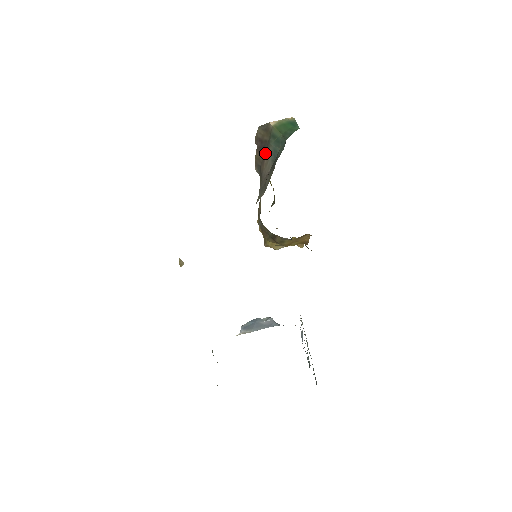
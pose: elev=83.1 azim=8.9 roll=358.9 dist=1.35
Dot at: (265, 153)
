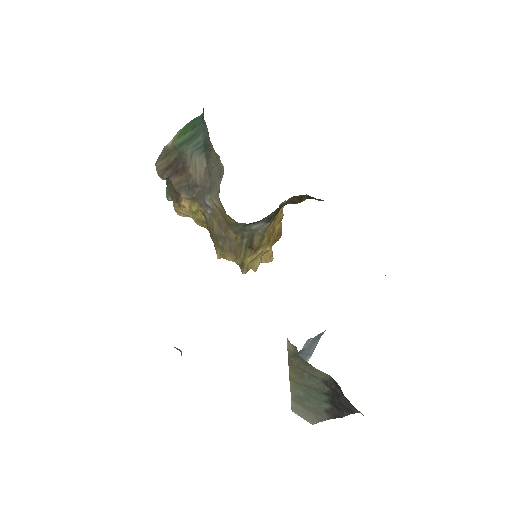
Dot at: (184, 166)
